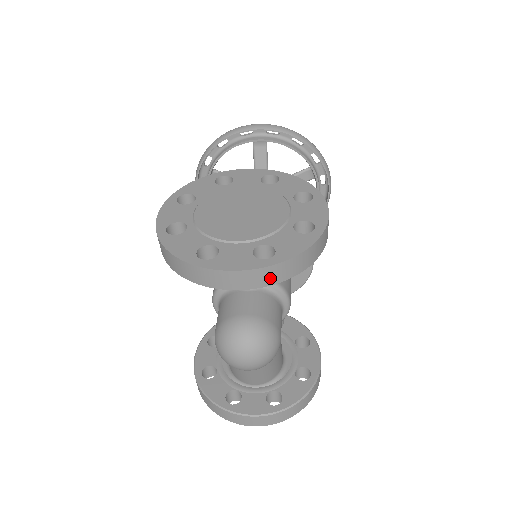
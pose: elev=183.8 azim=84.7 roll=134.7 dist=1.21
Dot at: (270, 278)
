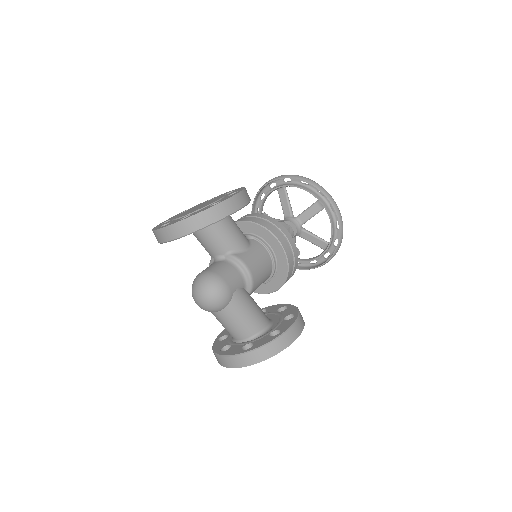
Dot at: (184, 229)
